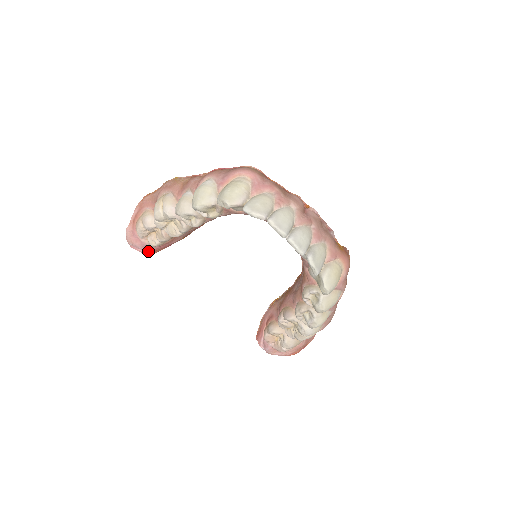
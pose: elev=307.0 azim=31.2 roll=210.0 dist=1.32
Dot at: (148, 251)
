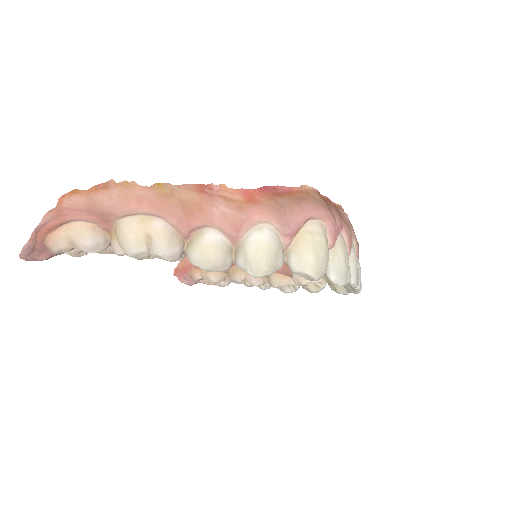
Dot at: occluded
